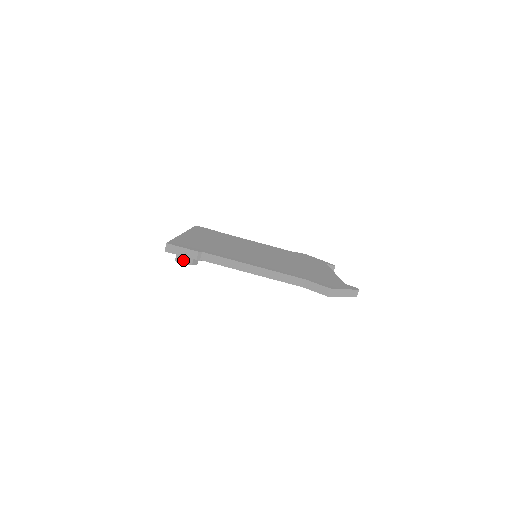
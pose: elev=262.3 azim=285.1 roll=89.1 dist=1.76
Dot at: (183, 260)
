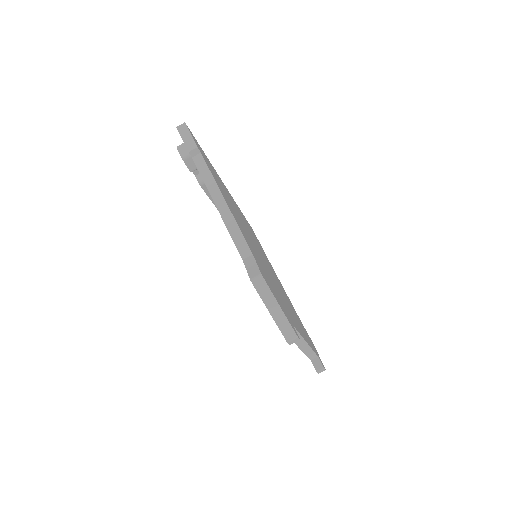
Dot at: (182, 150)
